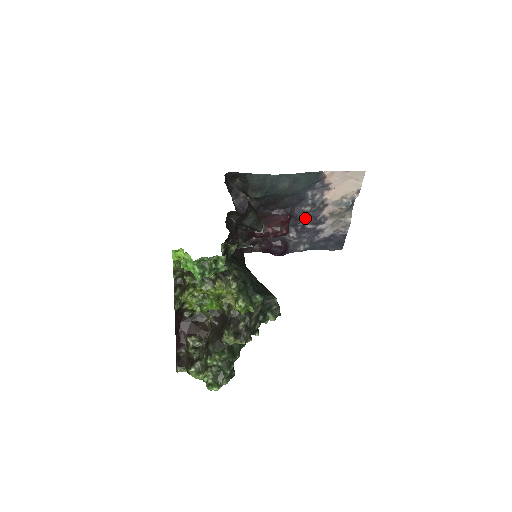
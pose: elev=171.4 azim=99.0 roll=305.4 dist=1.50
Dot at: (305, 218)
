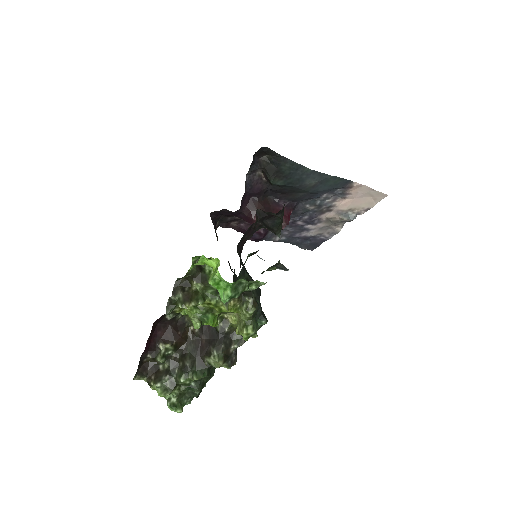
Dot at: (302, 214)
